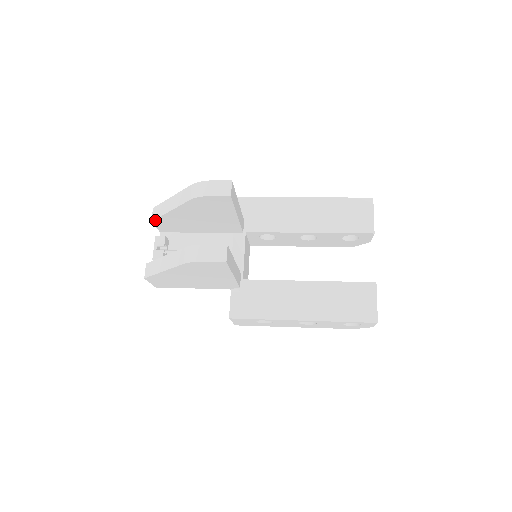
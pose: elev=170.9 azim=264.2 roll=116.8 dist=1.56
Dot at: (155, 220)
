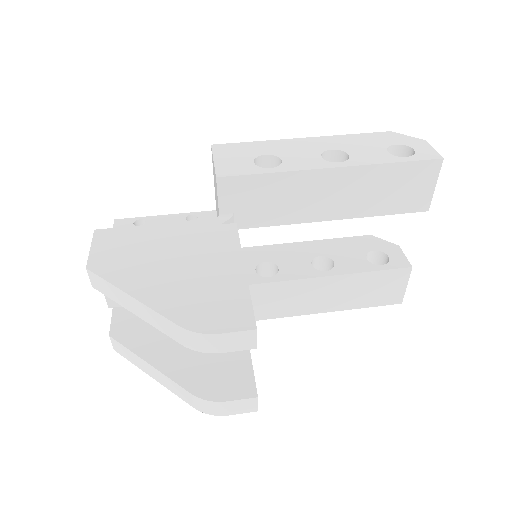
Dot at: (100, 290)
